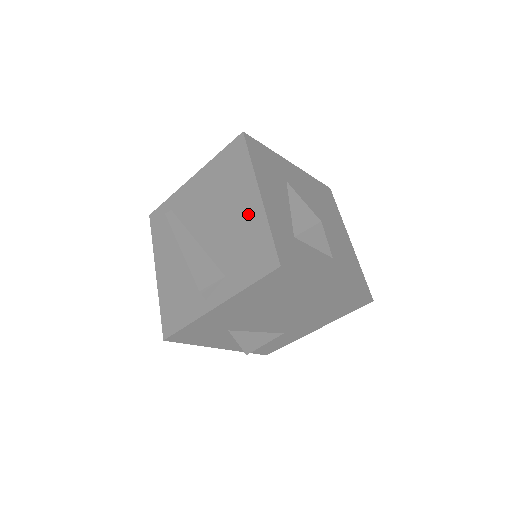
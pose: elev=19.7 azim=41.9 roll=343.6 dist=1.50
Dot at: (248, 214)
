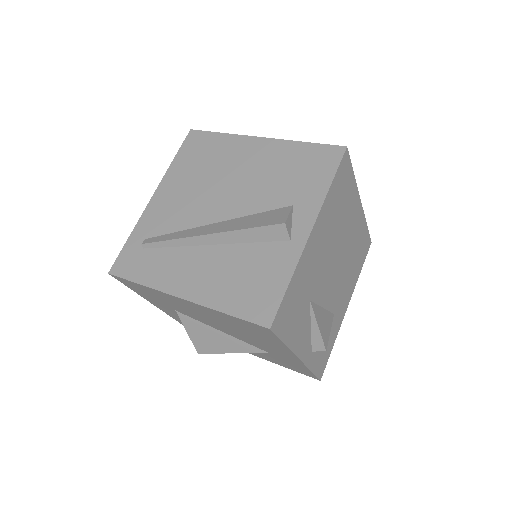
Dot at: (265, 155)
